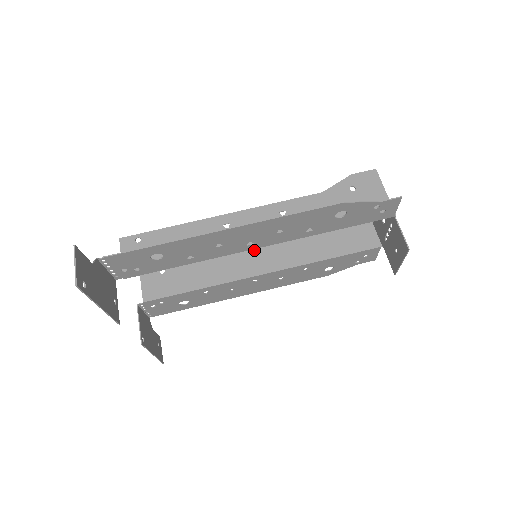
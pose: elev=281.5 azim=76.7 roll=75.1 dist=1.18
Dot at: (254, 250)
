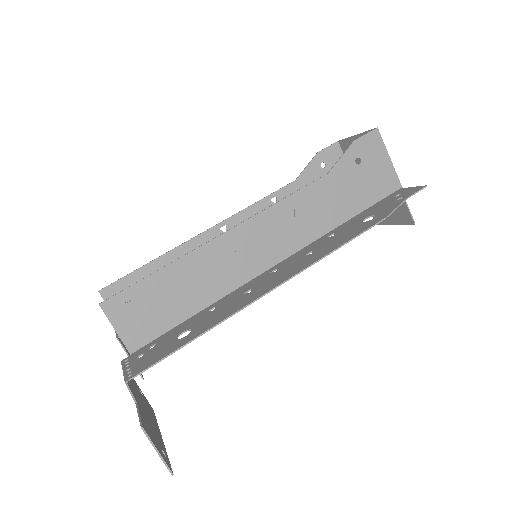
Dot at: occluded
